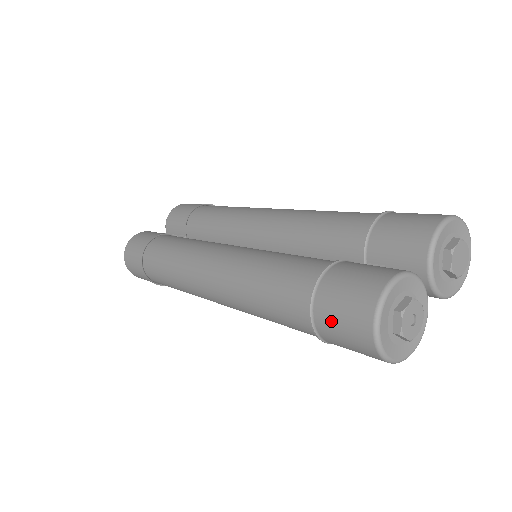
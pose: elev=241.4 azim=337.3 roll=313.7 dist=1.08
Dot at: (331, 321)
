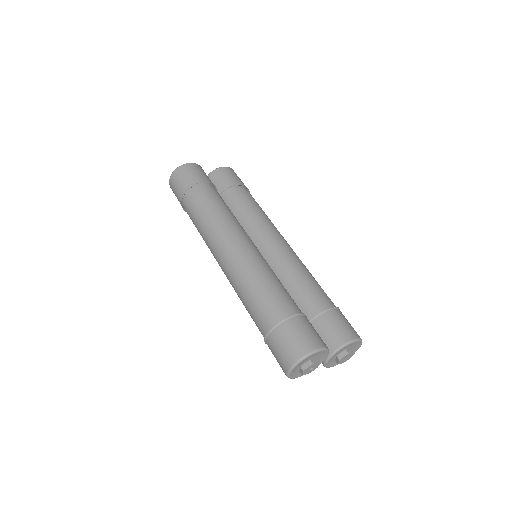
Dot at: (281, 339)
